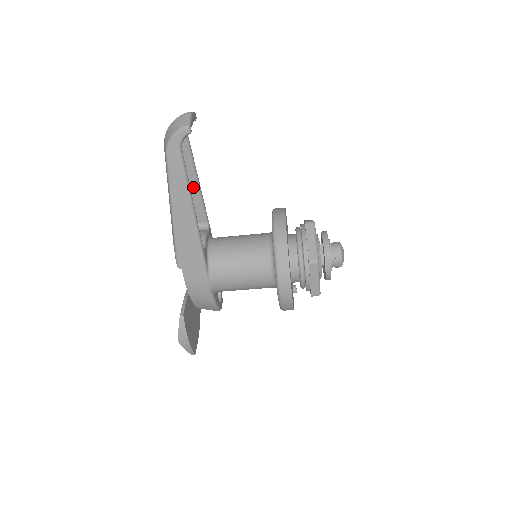
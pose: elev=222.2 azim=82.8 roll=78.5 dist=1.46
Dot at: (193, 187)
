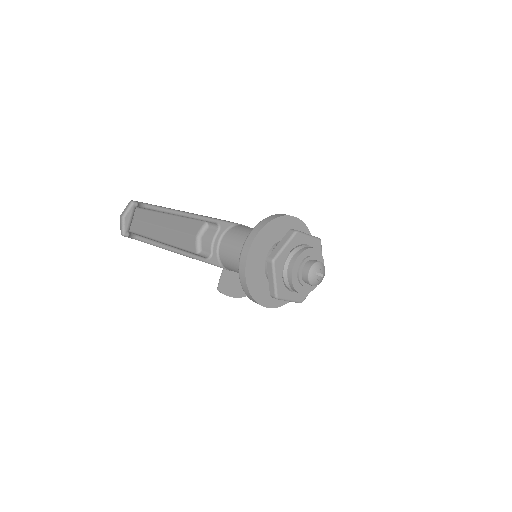
Dot at: (183, 216)
